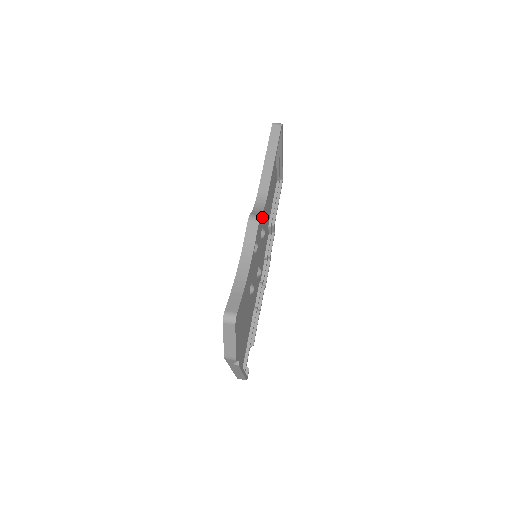
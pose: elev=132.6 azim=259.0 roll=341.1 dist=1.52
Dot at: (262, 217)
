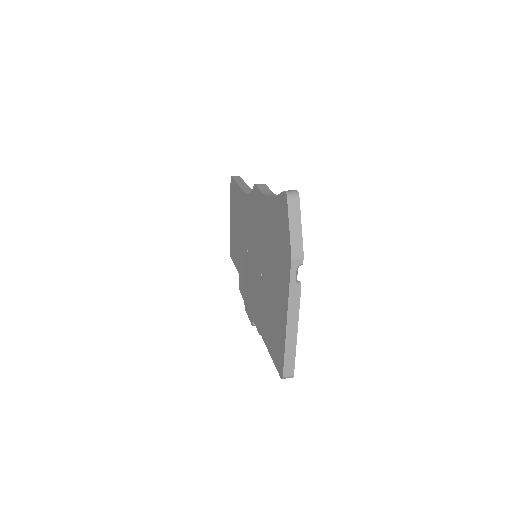
Dot at: occluded
